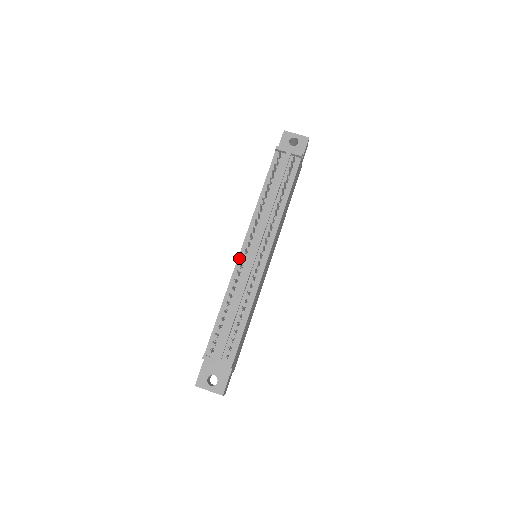
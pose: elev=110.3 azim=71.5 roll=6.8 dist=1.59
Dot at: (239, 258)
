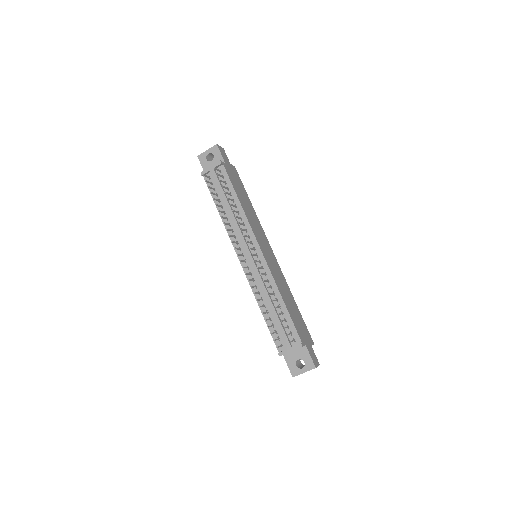
Dot at: (244, 270)
